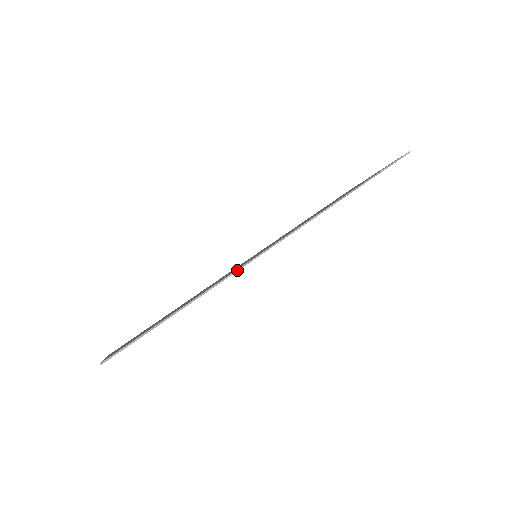
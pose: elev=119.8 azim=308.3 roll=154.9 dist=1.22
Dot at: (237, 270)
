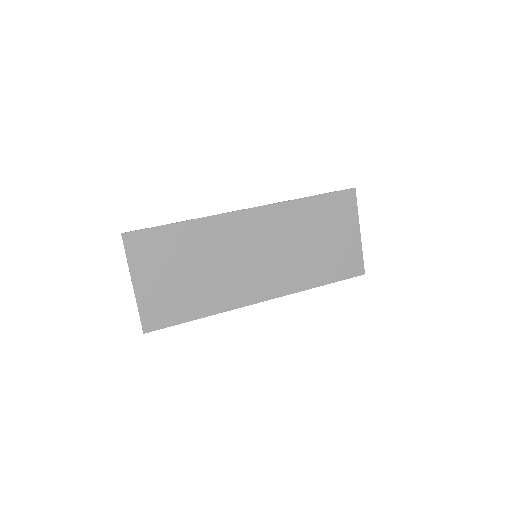
Dot at: (219, 214)
